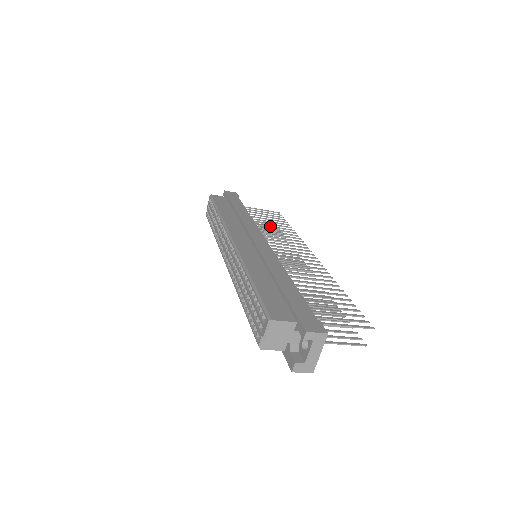
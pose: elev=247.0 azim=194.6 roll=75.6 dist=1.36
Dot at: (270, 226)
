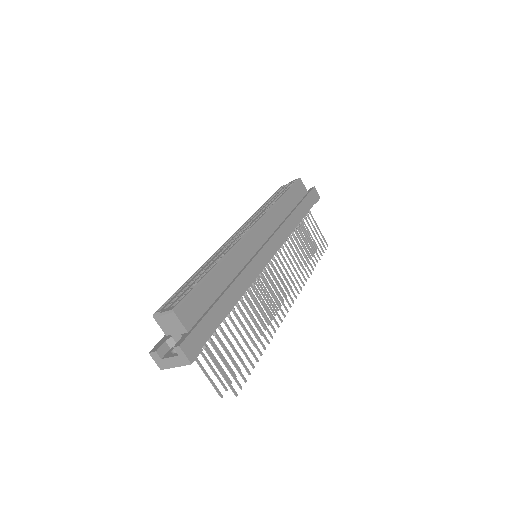
Dot at: (302, 248)
